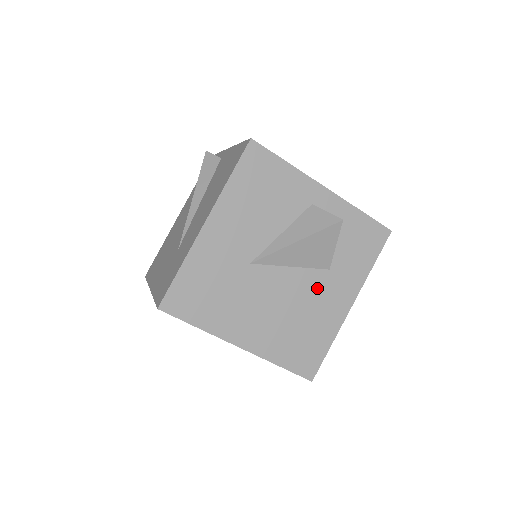
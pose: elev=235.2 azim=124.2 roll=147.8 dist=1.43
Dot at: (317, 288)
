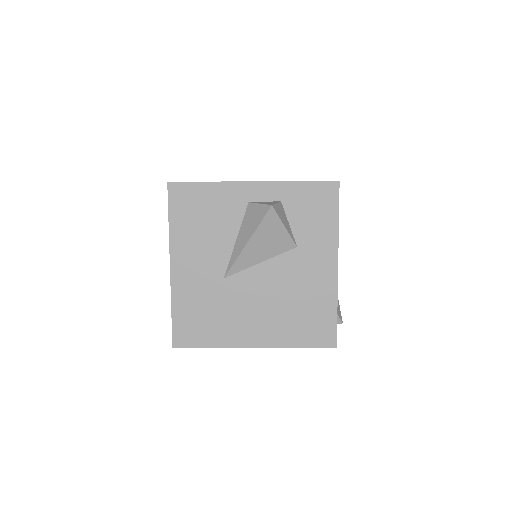
Dot at: (295, 268)
